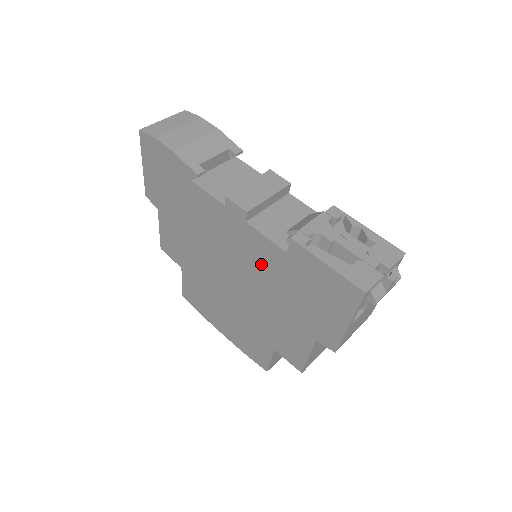
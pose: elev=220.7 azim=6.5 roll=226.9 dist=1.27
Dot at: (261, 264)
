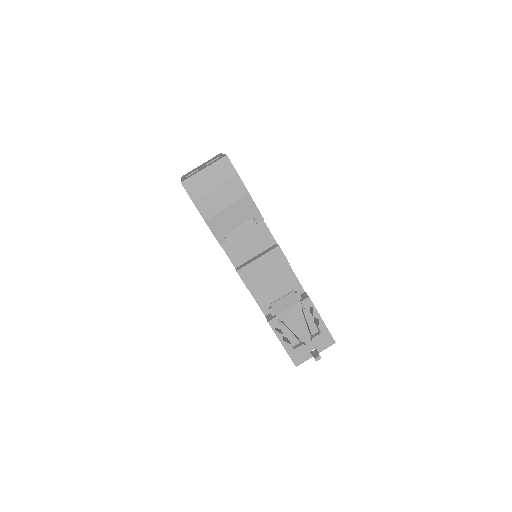
Dot at: occluded
